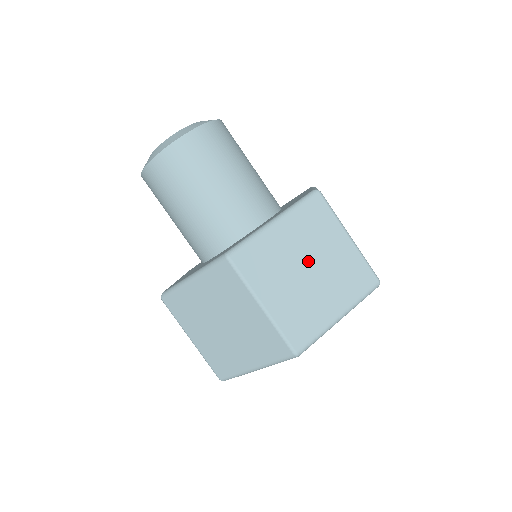
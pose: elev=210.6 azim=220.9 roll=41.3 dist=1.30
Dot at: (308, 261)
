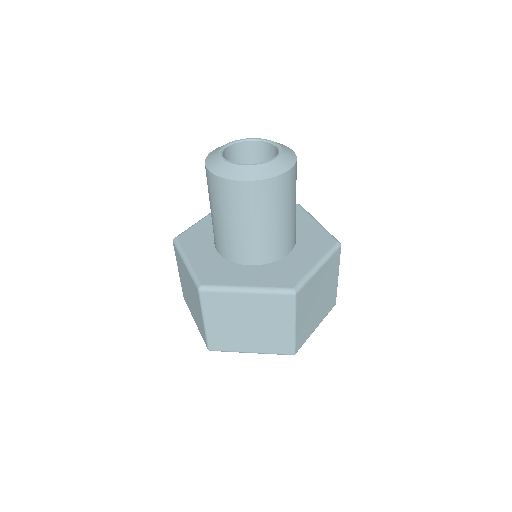
Dot at: (320, 294)
